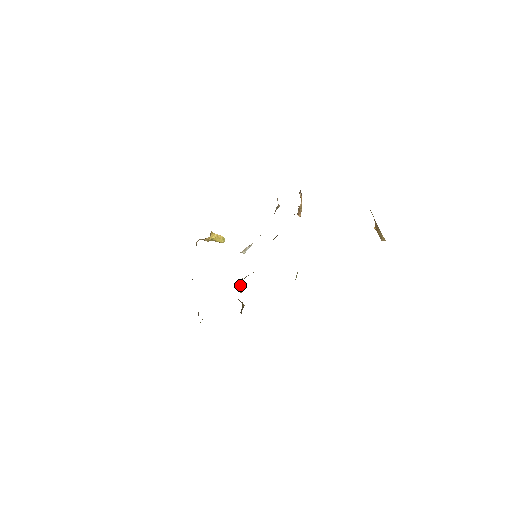
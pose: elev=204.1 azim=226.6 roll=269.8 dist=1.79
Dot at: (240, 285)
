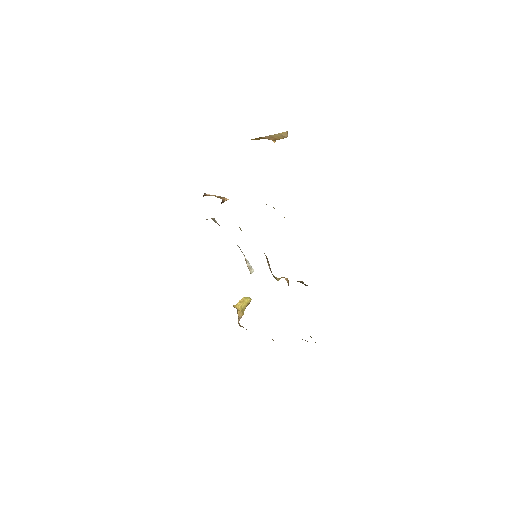
Dot at: occluded
